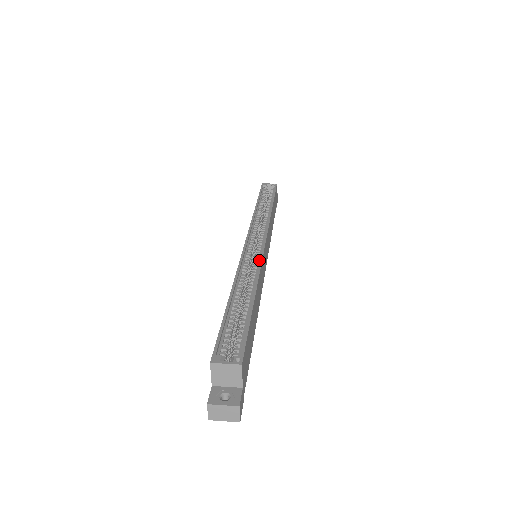
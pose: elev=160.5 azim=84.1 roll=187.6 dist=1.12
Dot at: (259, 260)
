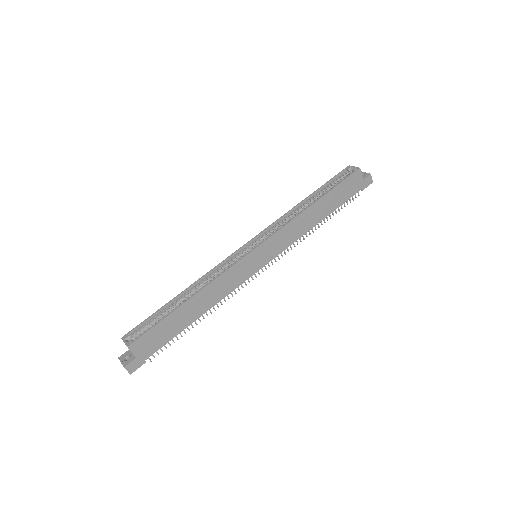
Dot at: (230, 267)
